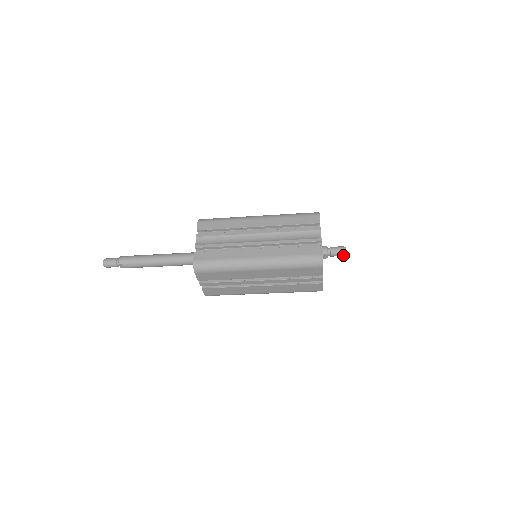
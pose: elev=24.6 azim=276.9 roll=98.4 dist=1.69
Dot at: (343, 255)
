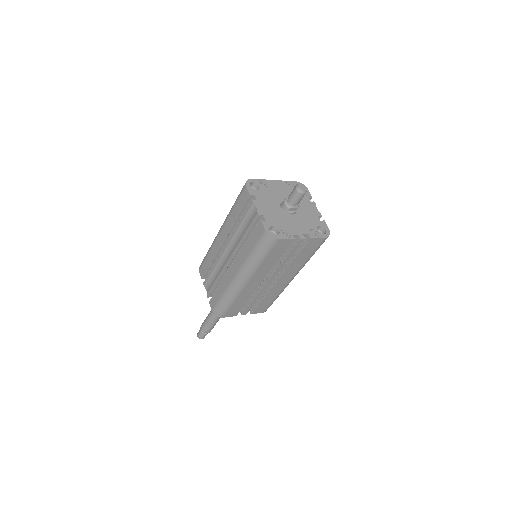
Dot at: (303, 194)
